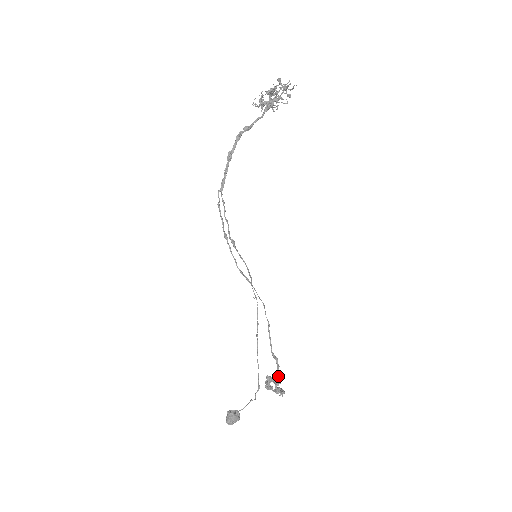
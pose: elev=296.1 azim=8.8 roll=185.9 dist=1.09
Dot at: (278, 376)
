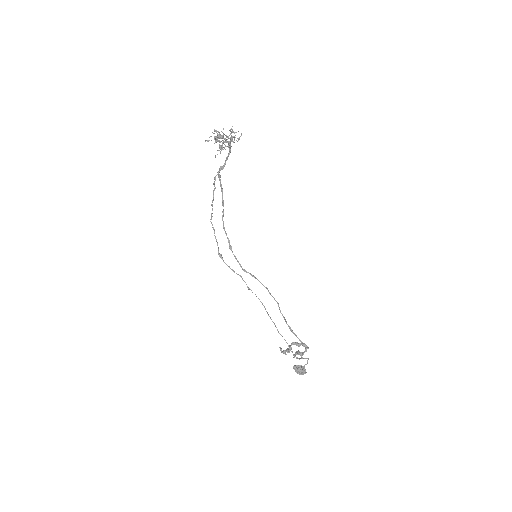
Dot at: (301, 342)
